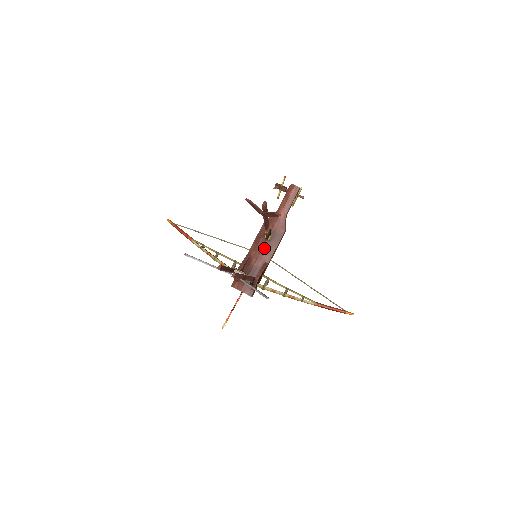
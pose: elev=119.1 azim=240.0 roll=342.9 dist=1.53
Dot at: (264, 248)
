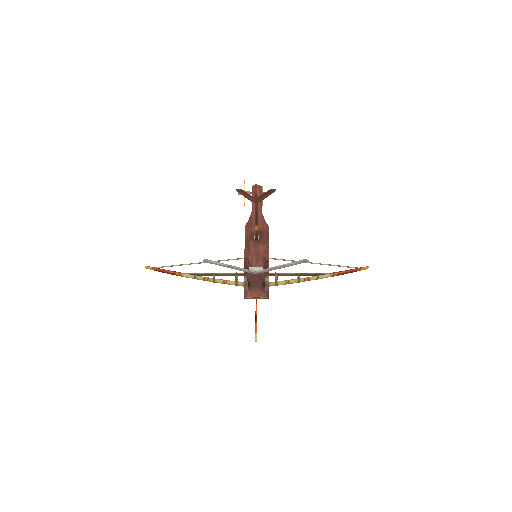
Dot at: (258, 249)
